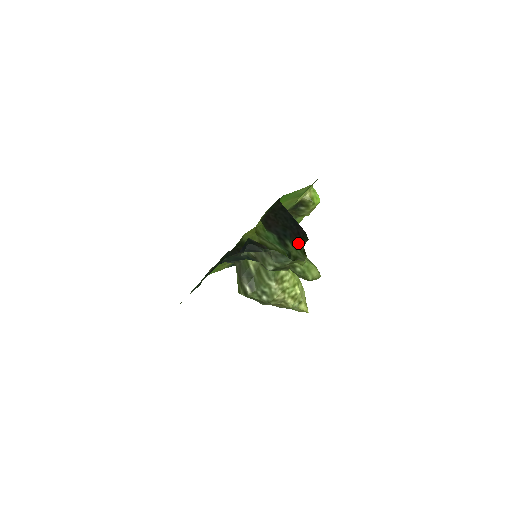
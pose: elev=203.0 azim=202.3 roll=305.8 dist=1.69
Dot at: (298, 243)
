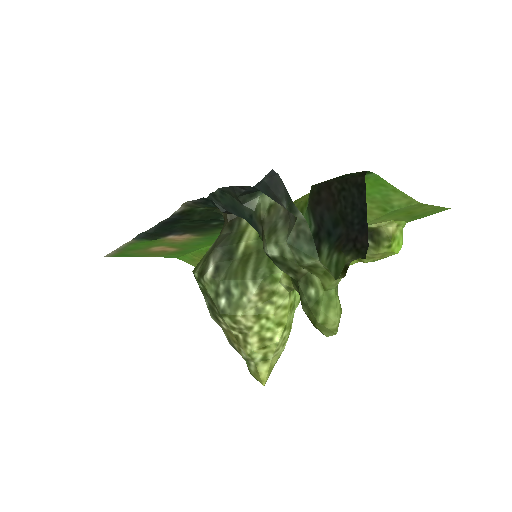
Dot at: (343, 253)
